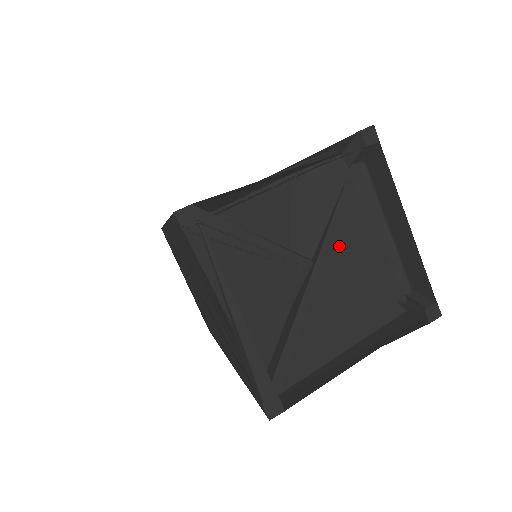
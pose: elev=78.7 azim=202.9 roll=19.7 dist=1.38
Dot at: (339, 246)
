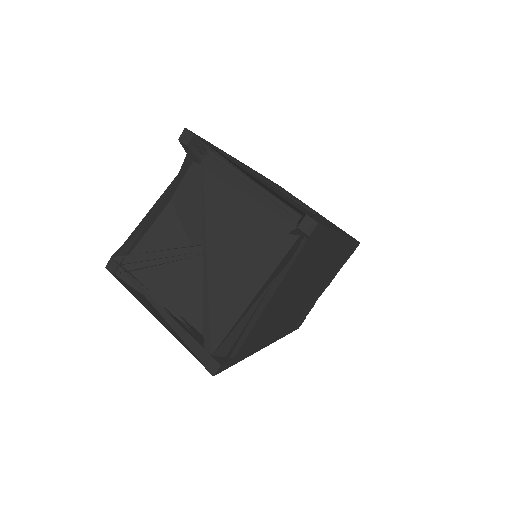
Dot at: (217, 222)
